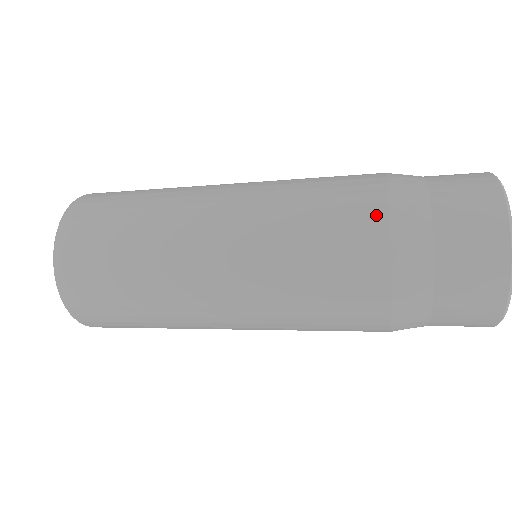
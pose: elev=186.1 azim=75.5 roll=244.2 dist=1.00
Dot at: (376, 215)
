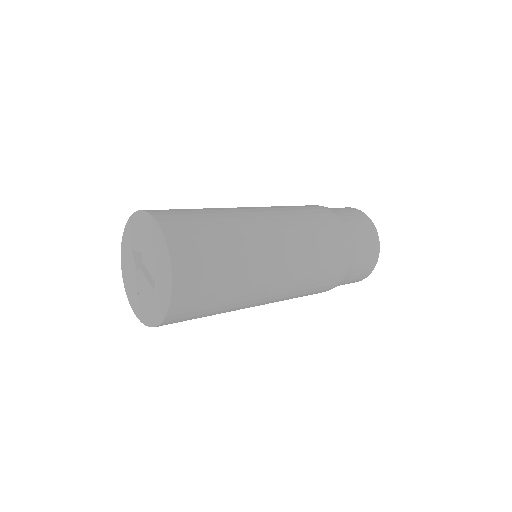
Dot at: (323, 208)
